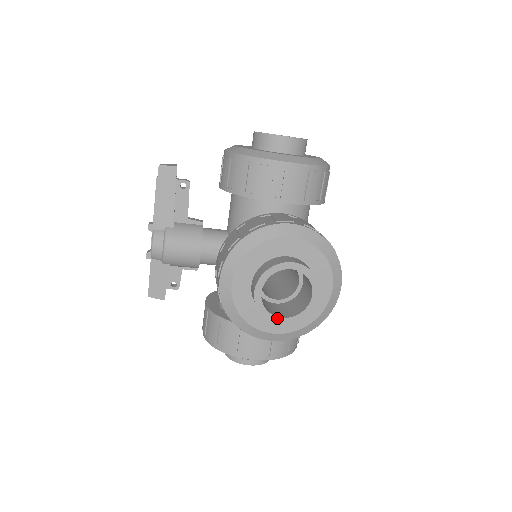
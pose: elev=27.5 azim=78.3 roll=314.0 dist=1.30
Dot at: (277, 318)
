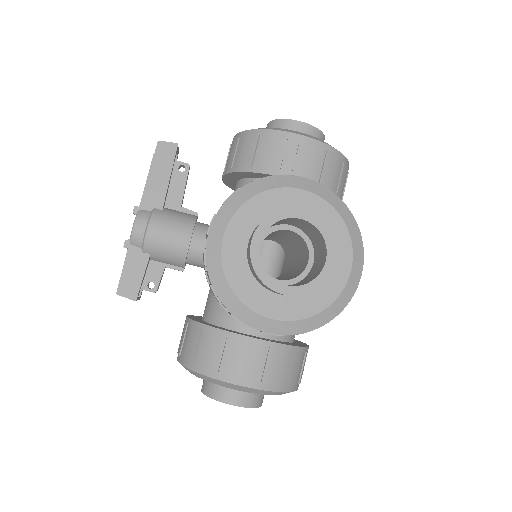
Dot at: (278, 284)
